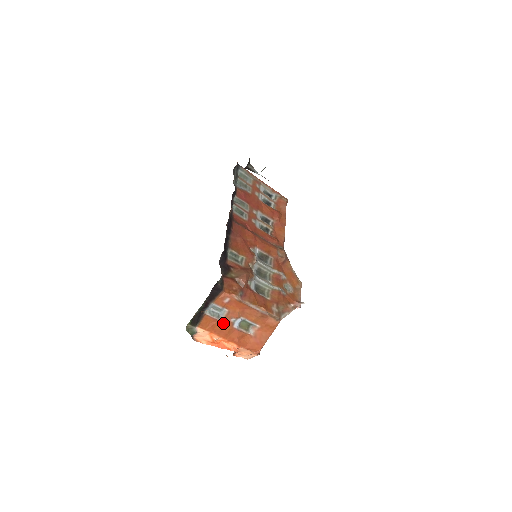
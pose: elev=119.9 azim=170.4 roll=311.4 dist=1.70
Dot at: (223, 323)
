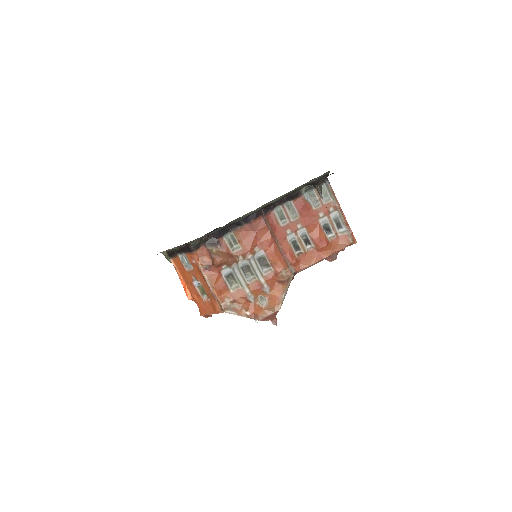
Dot at: (188, 273)
